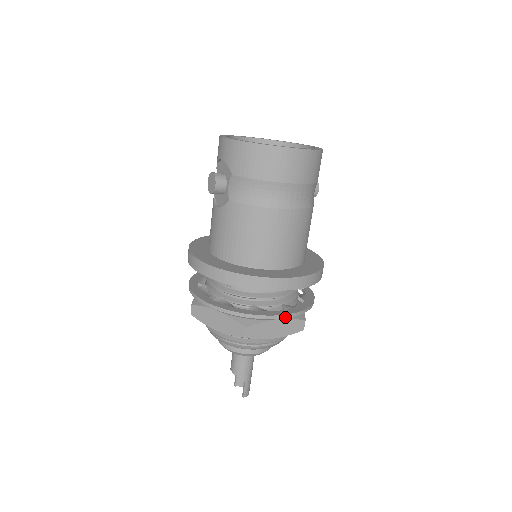
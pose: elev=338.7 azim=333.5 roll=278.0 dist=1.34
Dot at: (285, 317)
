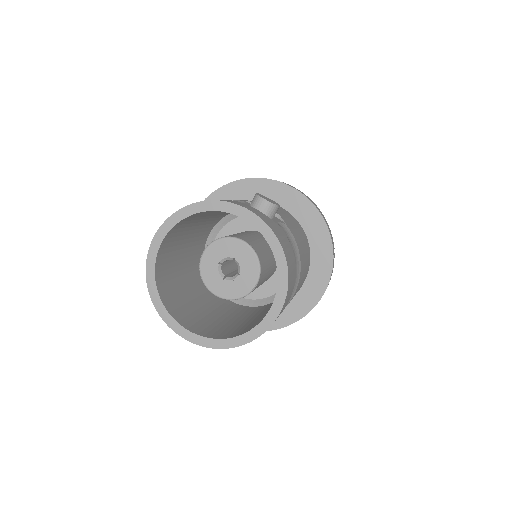
Dot at: occluded
